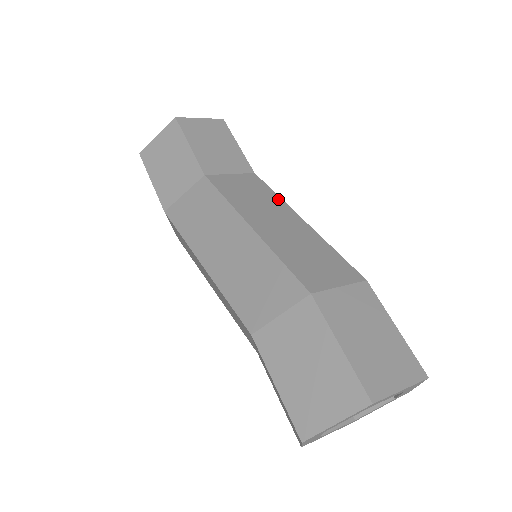
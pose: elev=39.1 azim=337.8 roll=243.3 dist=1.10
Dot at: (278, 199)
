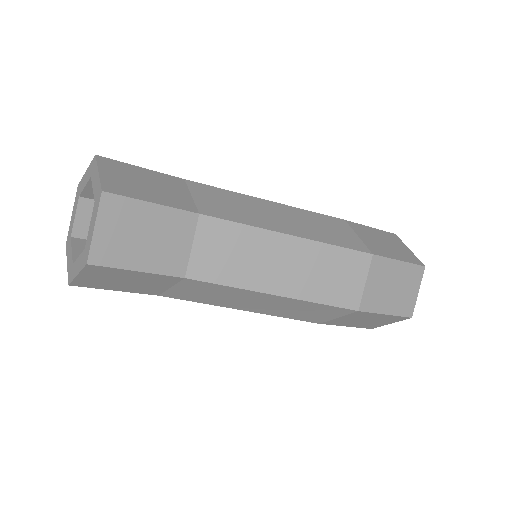
Dot at: (254, 232)
